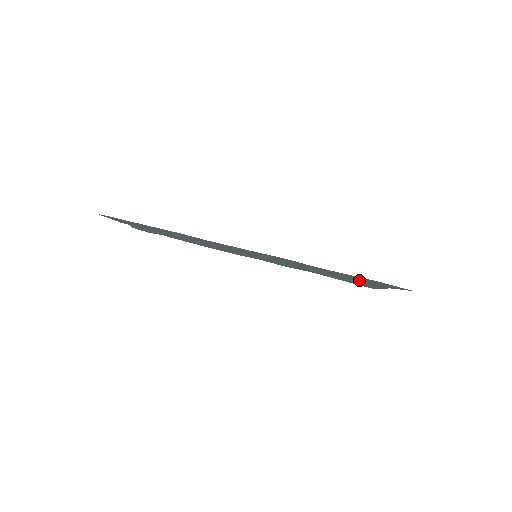
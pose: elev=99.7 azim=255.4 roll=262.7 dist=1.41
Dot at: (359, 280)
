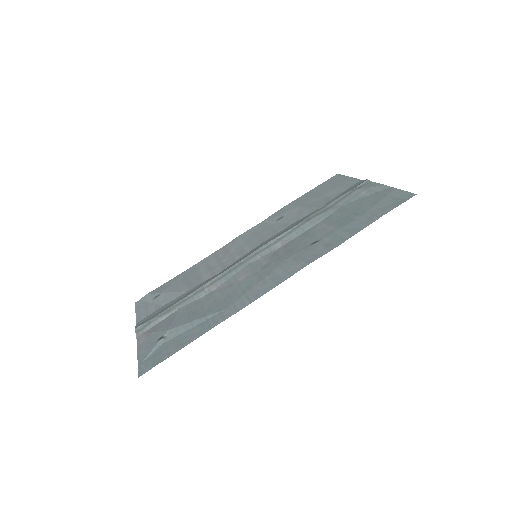
Dot at: (352, 207)
